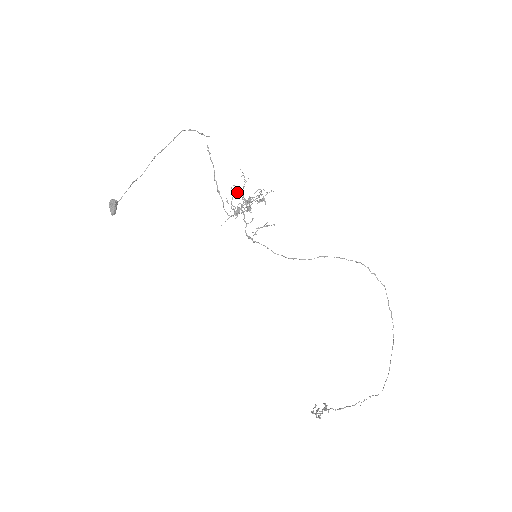
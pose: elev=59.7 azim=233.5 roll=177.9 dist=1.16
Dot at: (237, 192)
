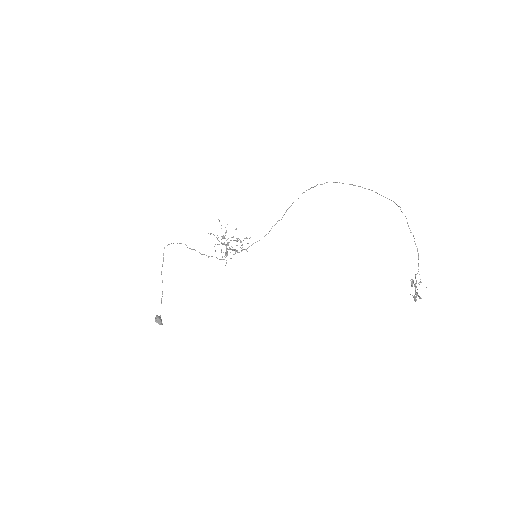
Dot at: occluded
